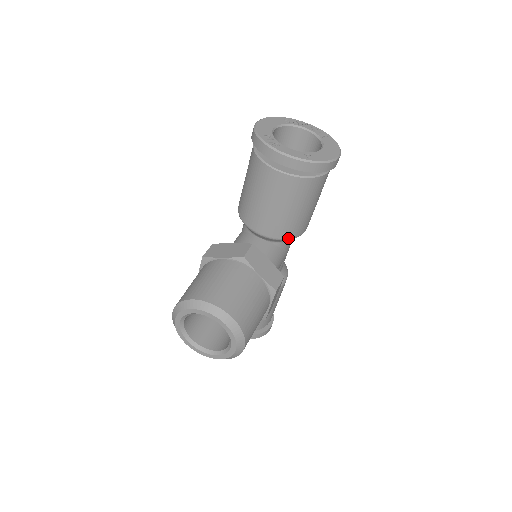
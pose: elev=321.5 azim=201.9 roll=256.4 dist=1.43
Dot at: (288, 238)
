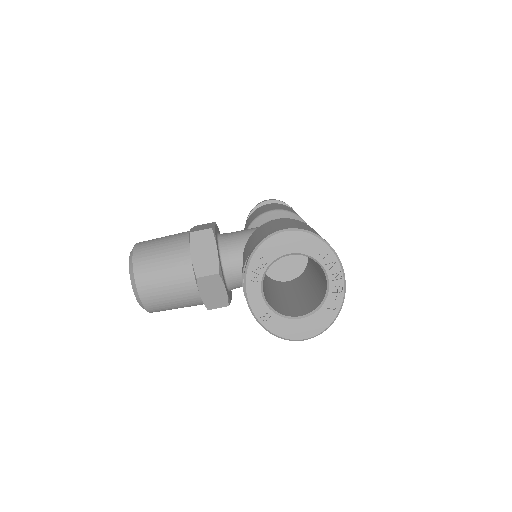
Dot at: occluded
